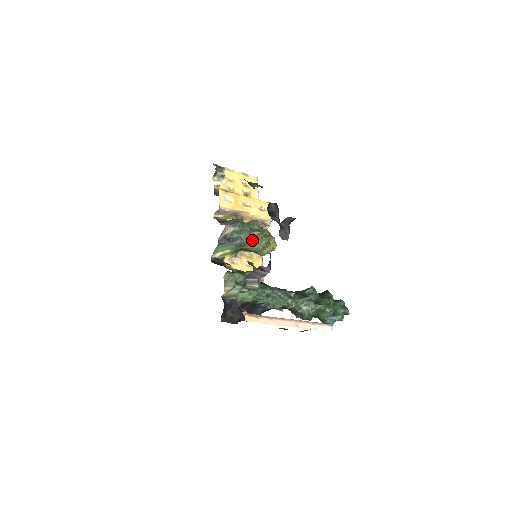
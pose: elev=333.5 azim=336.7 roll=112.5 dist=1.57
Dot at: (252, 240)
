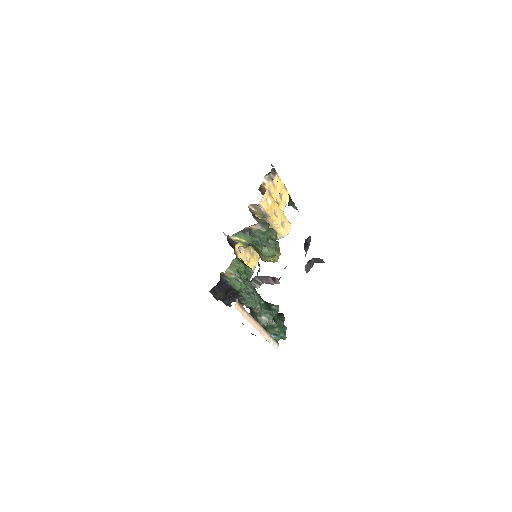
Dot at: (266, 245)
